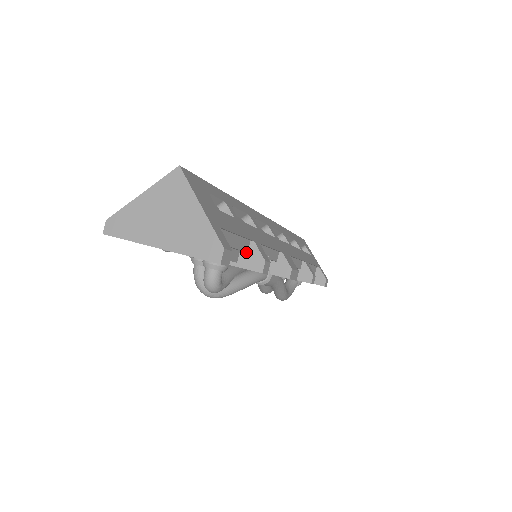
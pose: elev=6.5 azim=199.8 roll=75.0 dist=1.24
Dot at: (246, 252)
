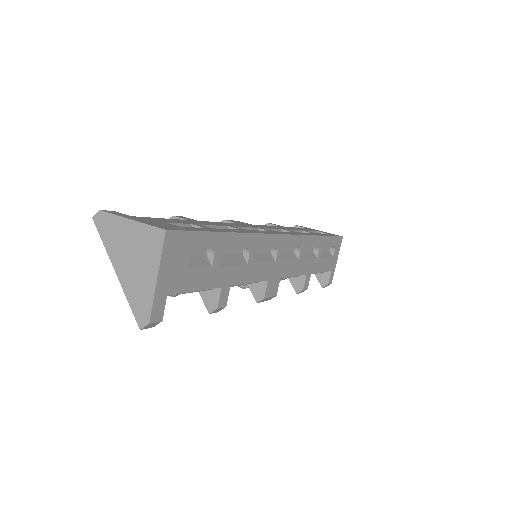
Dot at: occluded
